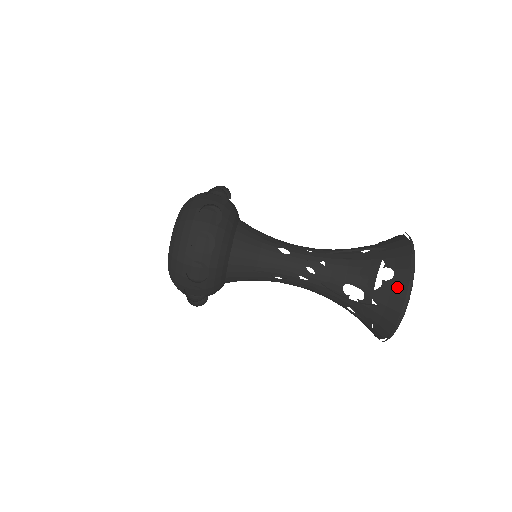
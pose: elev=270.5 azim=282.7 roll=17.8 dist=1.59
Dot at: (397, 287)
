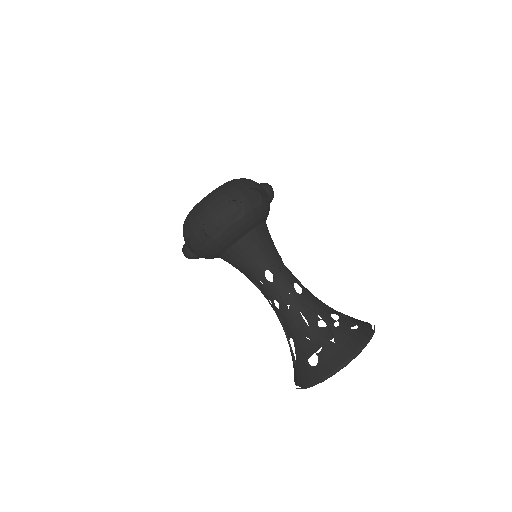
Dot at: (358, 335)
